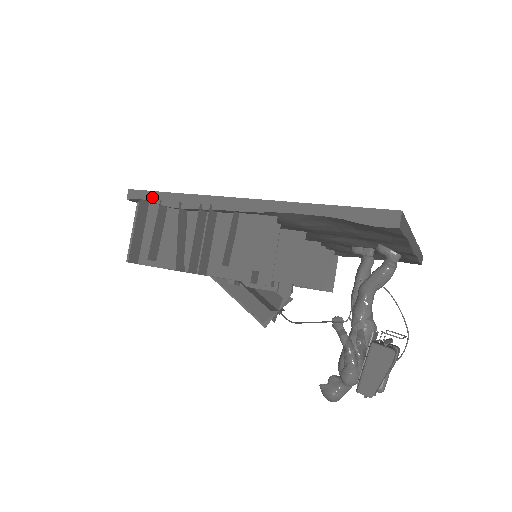
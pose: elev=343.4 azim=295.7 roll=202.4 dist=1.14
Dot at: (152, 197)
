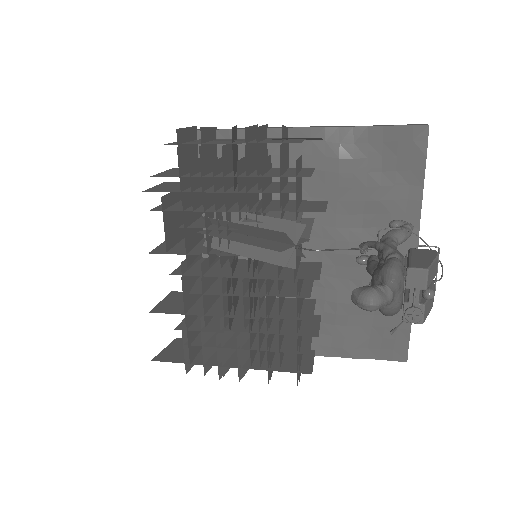
Dot at: occluded
